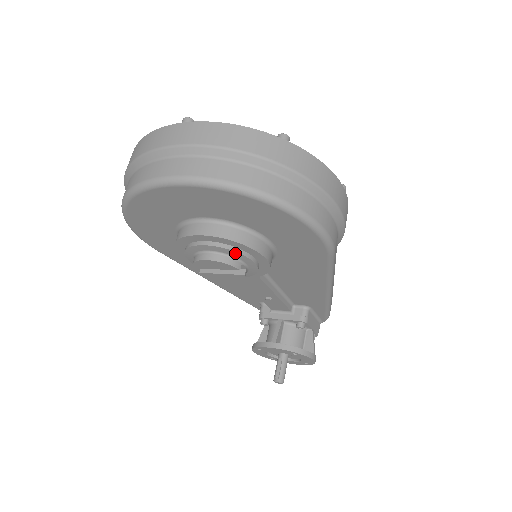
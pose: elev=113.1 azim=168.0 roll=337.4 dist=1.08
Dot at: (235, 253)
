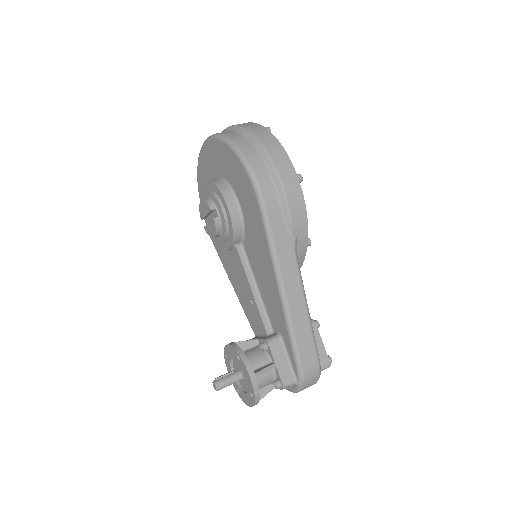
Dot at: (214, 196)
